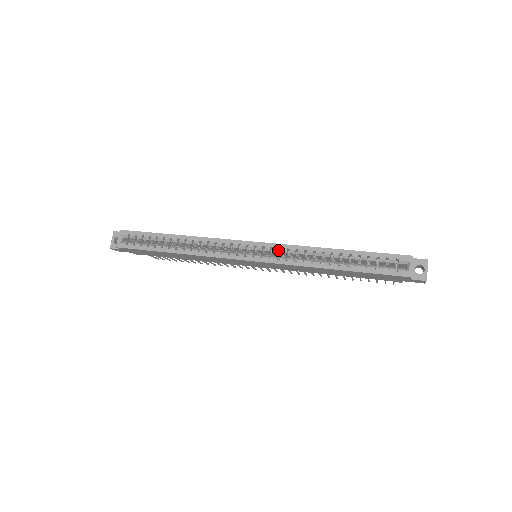
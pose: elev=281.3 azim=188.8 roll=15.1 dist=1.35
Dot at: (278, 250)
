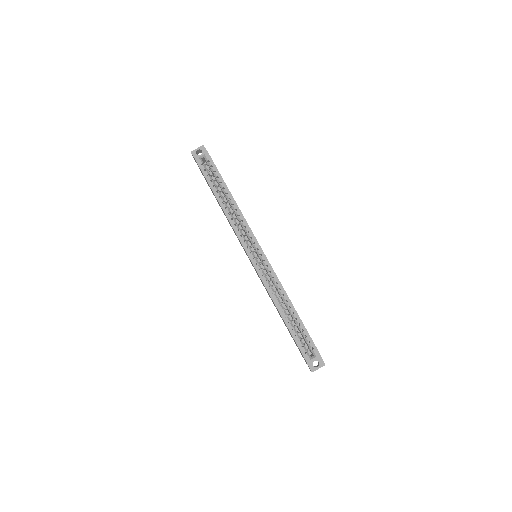
Dot at: (269, 271)
